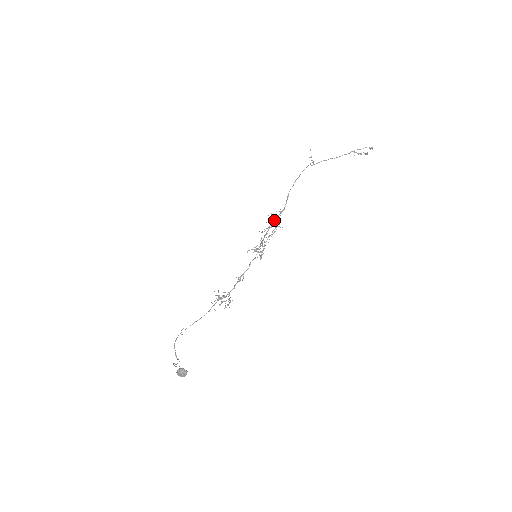
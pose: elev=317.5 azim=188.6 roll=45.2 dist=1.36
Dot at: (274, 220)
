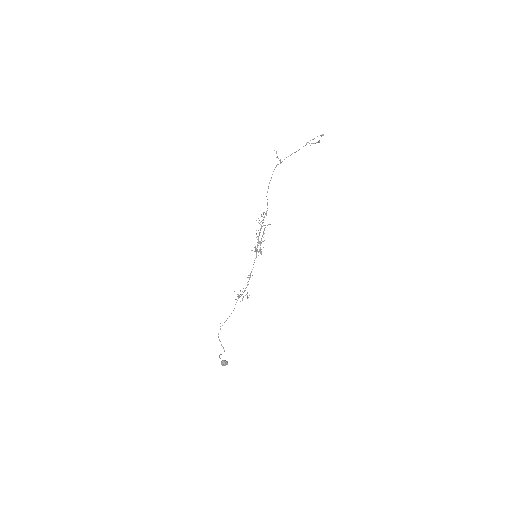
Dot at: (262, 222)
